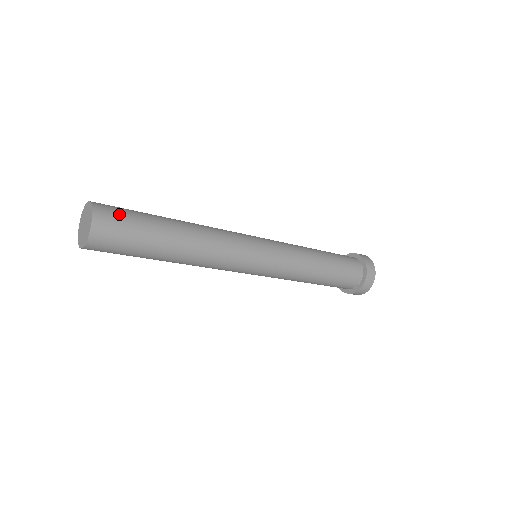
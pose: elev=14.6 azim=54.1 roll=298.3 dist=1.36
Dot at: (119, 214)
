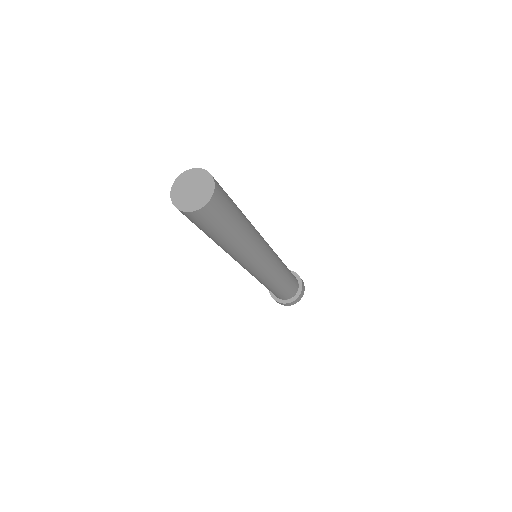
Dot at: (225, 196)
